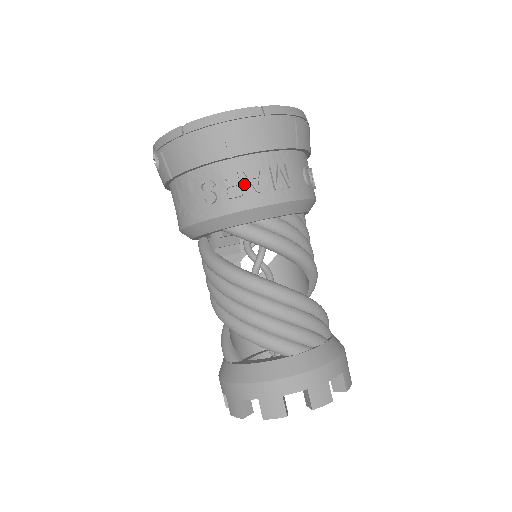
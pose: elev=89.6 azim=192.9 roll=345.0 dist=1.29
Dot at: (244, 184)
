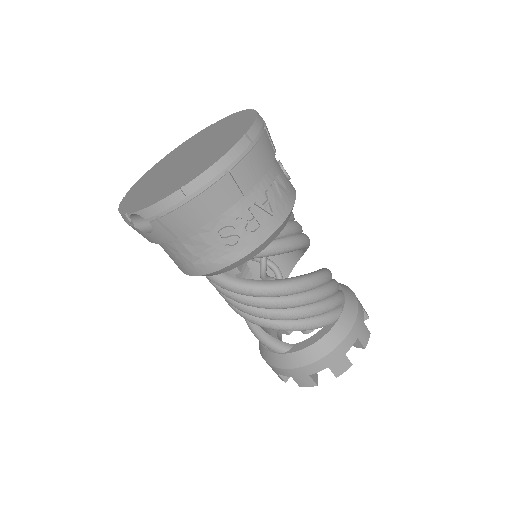
Dot at: (259, 214)
